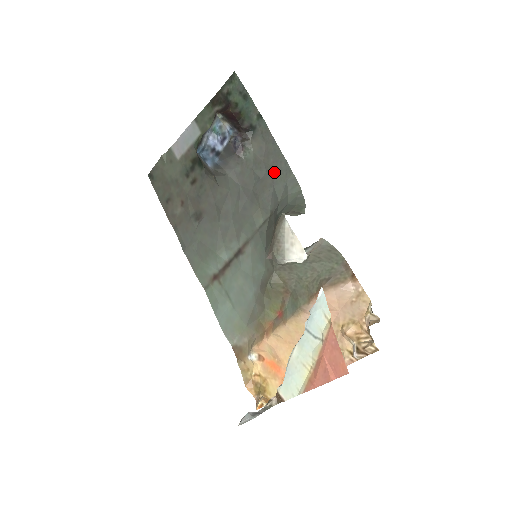
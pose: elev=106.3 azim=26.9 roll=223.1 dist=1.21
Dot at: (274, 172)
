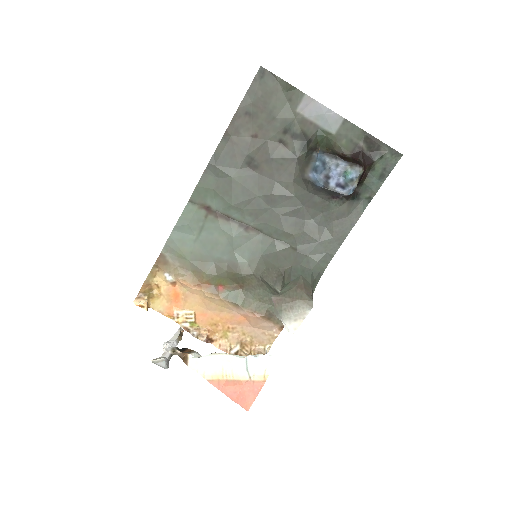
Dot at: (329, 237)
